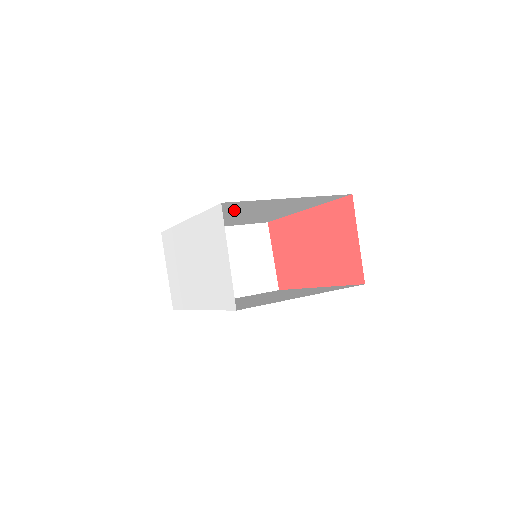
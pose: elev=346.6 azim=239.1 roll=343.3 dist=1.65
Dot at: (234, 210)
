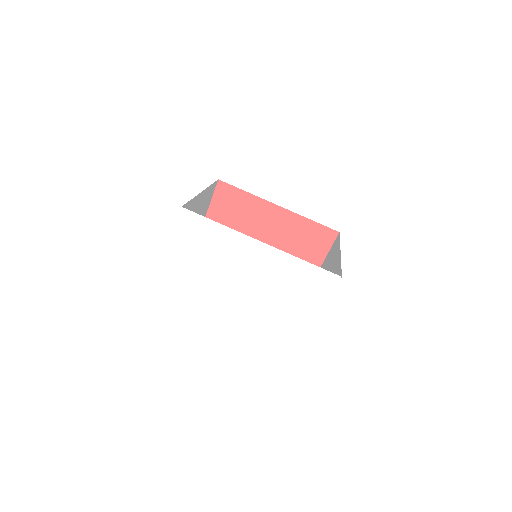
Dot at: occluded
